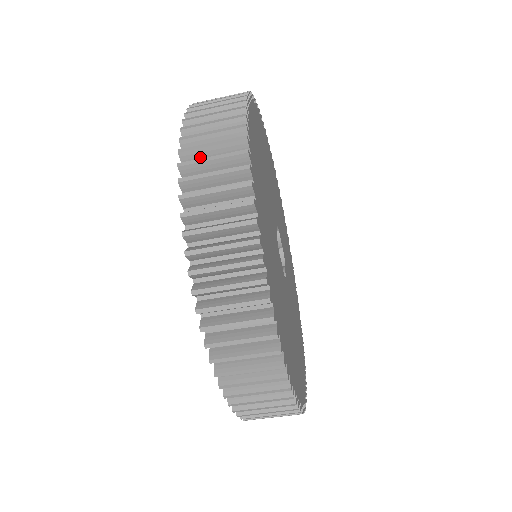
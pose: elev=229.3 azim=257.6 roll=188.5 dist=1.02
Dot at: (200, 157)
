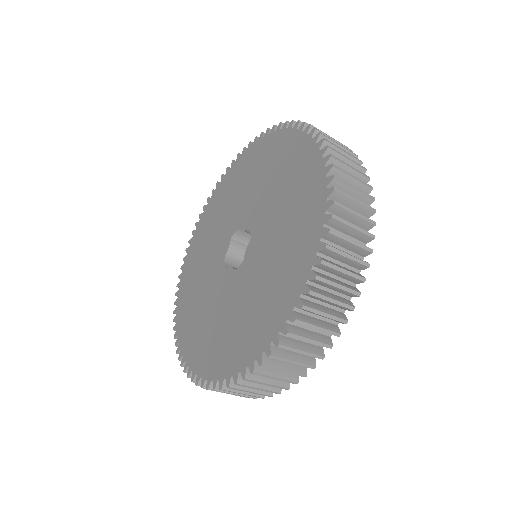
Dot at: (295, 337)
